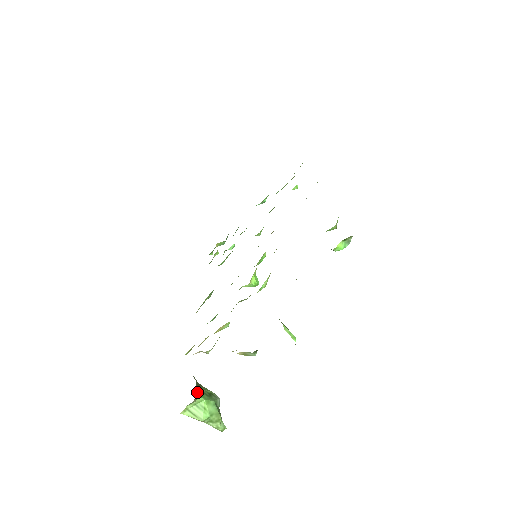
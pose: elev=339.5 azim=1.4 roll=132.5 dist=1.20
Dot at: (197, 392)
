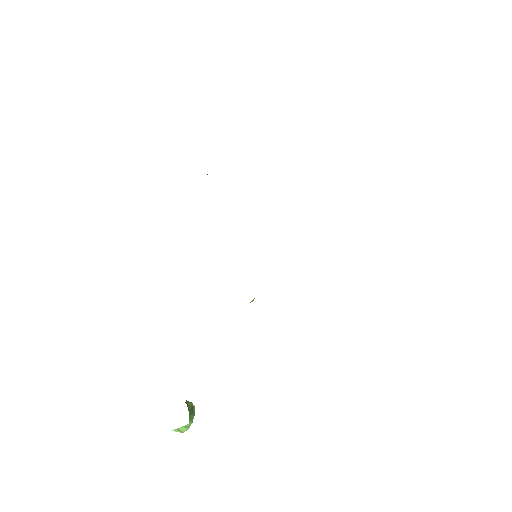
Dot at: (189, 418)
